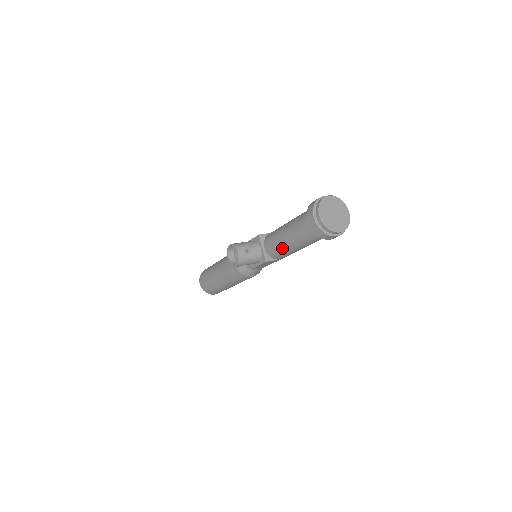
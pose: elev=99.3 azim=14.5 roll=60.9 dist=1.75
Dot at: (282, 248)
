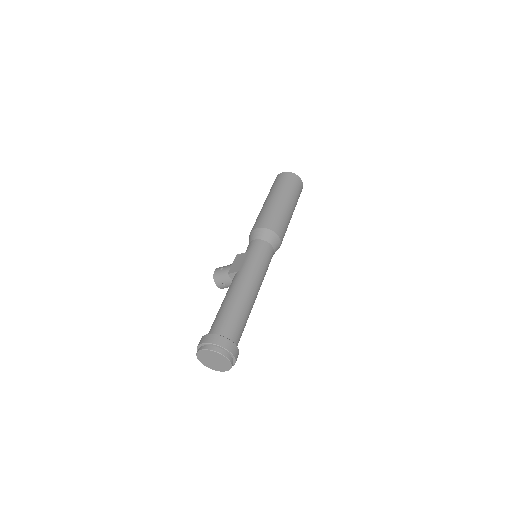
Dot at: occluded
